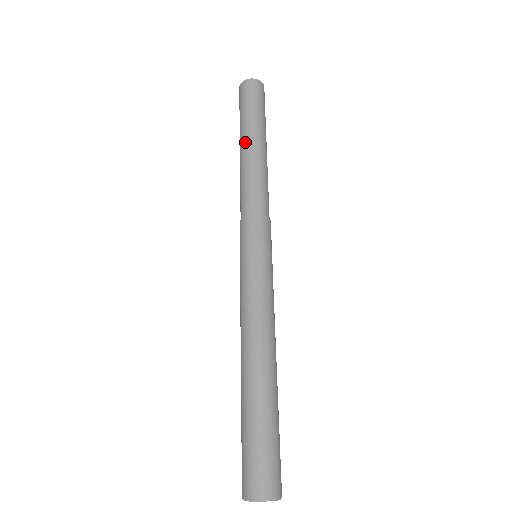
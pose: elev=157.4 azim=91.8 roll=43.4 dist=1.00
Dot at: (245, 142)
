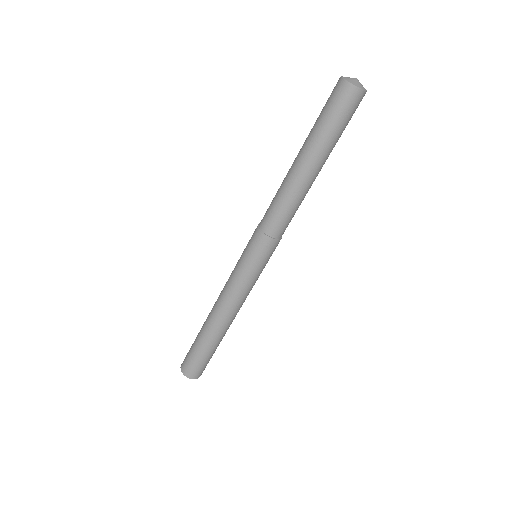
Dot at: (297, 157)
